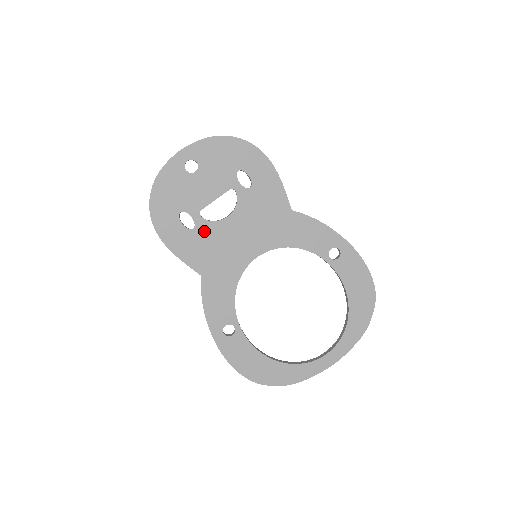
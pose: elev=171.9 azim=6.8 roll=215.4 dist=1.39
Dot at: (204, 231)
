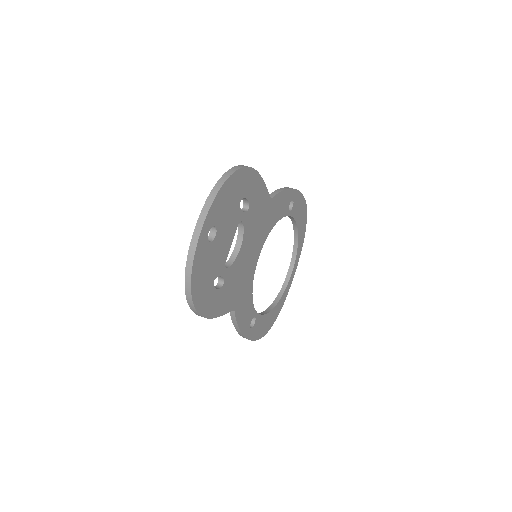
Dot at: (230, 277)
